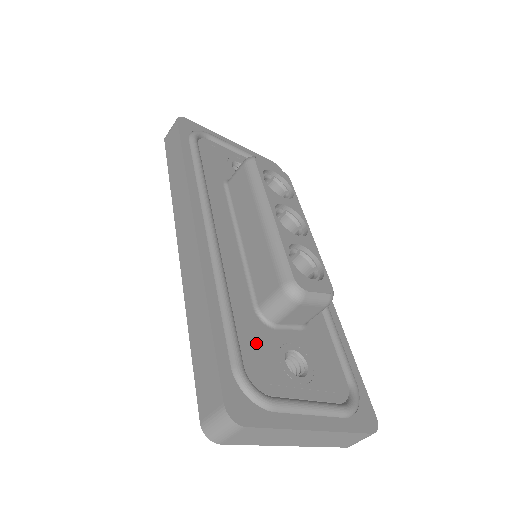
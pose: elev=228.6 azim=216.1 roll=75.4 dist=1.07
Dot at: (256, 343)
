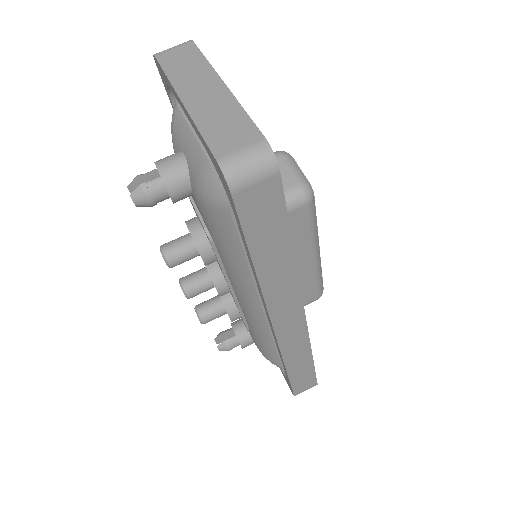
Dot at: occluded
